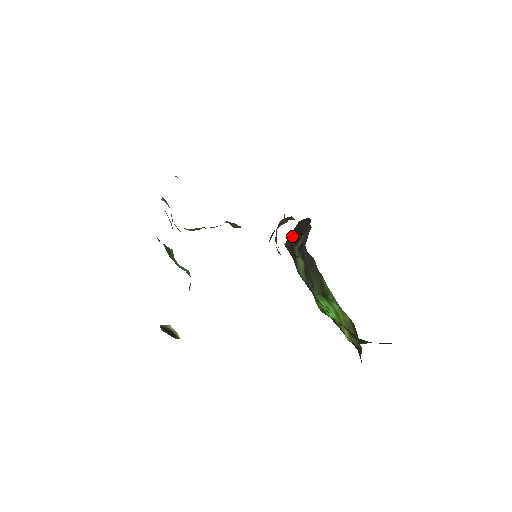
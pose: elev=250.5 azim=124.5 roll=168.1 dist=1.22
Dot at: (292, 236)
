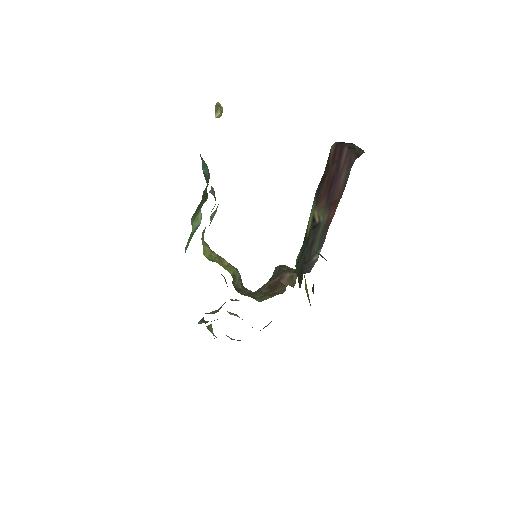
Dot at: (335, 159)
